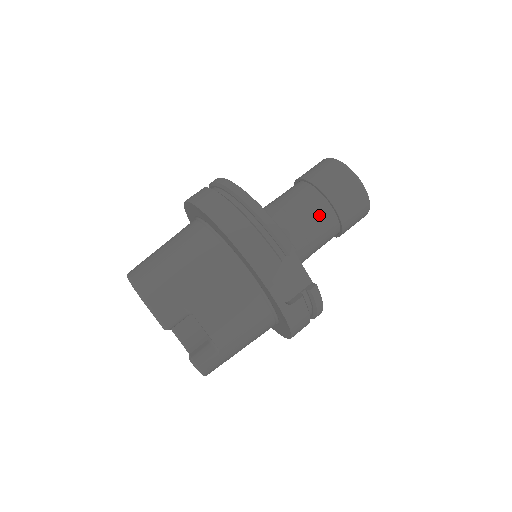
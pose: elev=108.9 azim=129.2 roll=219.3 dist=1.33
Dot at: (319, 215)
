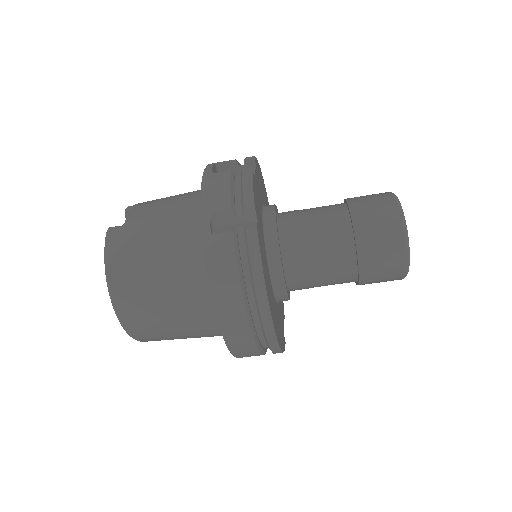
Dot at: occluded
